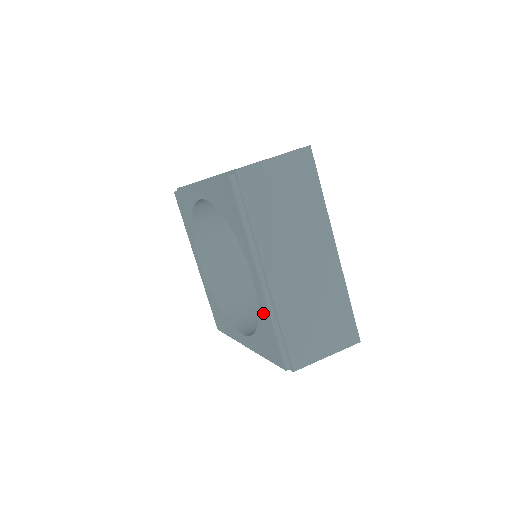
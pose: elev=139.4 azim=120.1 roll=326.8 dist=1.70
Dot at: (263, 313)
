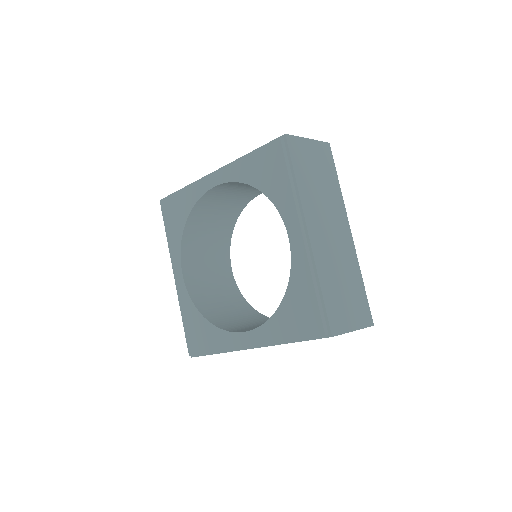
Dot at: (299, 276)
